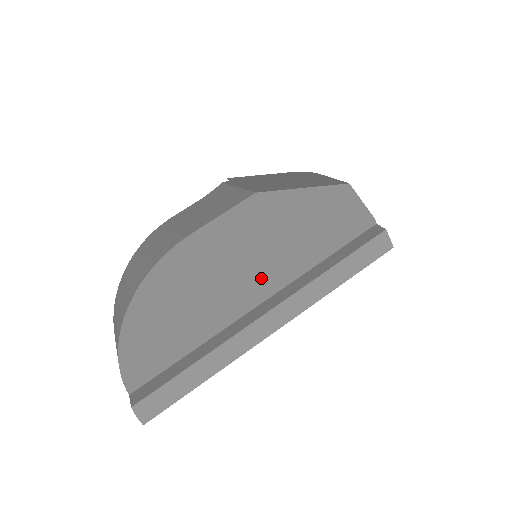
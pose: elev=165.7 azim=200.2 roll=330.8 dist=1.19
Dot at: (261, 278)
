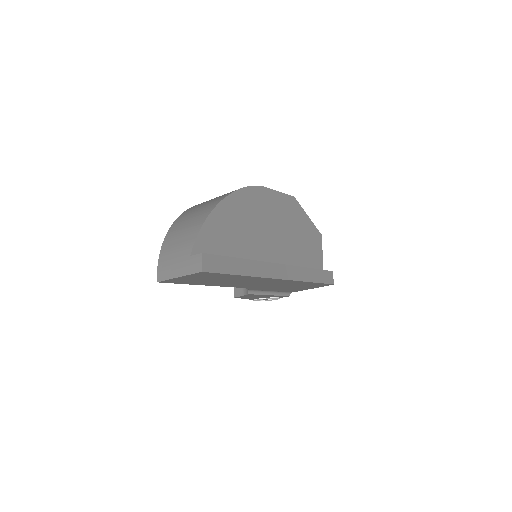
Dot at: (276, 248)
